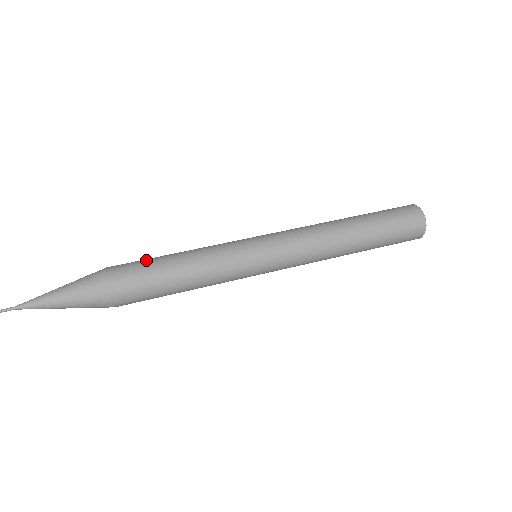
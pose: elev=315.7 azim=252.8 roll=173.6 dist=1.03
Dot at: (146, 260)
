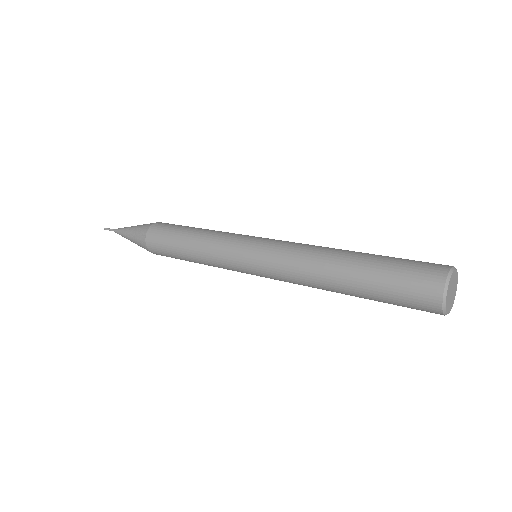
Dot at: occluded
